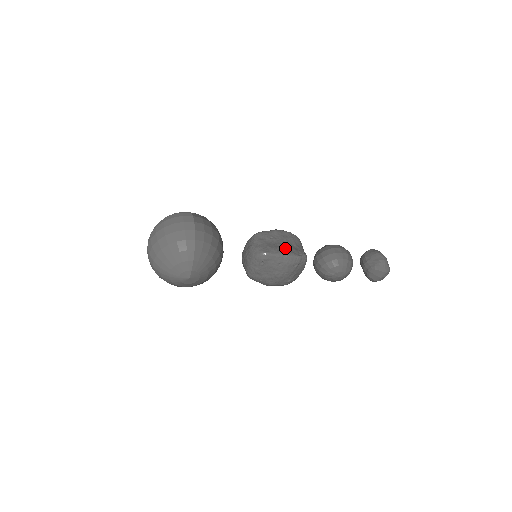
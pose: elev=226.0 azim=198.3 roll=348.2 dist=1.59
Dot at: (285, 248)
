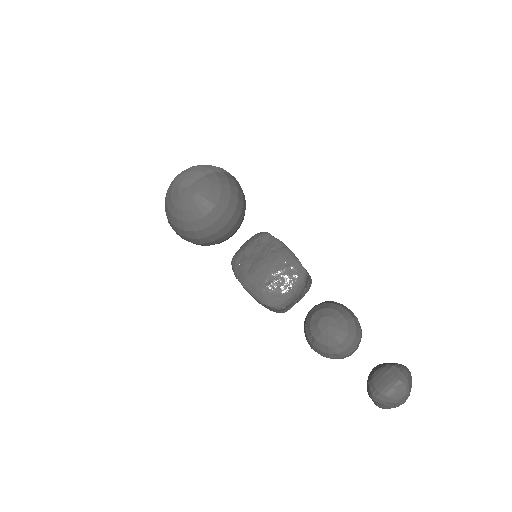
Dot at: occluded
